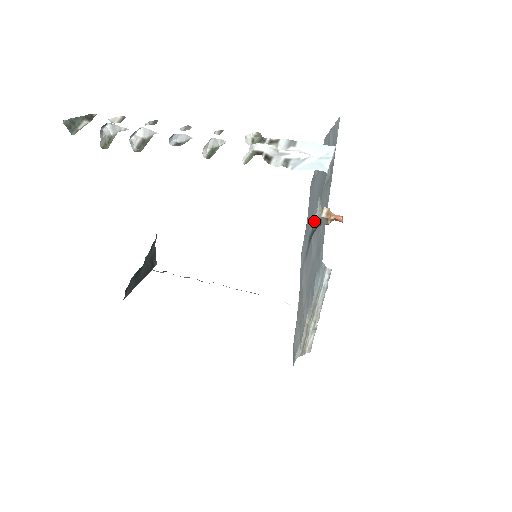
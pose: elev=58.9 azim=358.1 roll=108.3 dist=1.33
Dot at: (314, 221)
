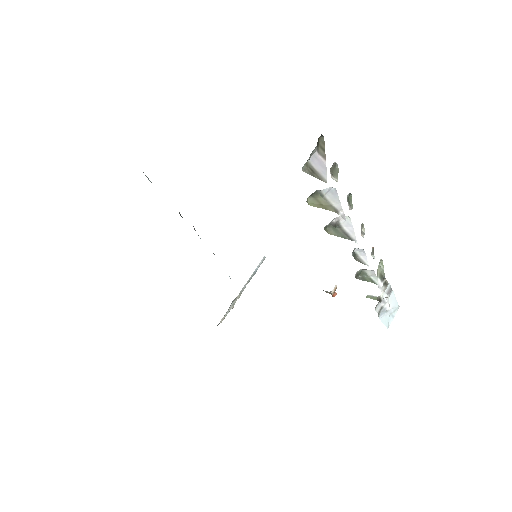
Dot at: occluded
